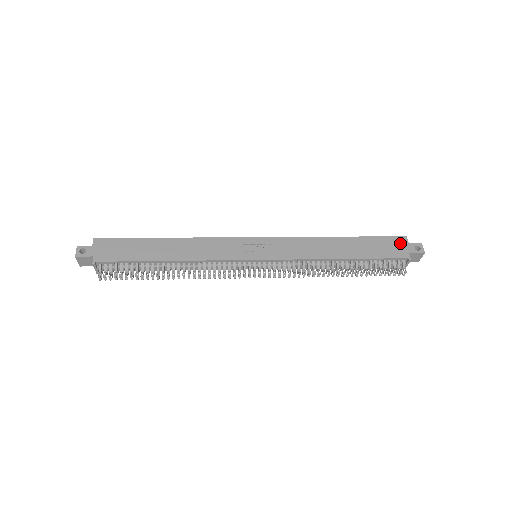
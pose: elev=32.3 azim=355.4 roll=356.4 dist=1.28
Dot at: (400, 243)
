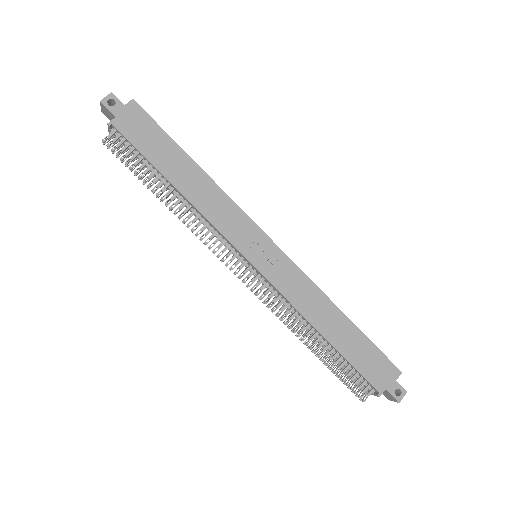
Dot at: (389, 373)
